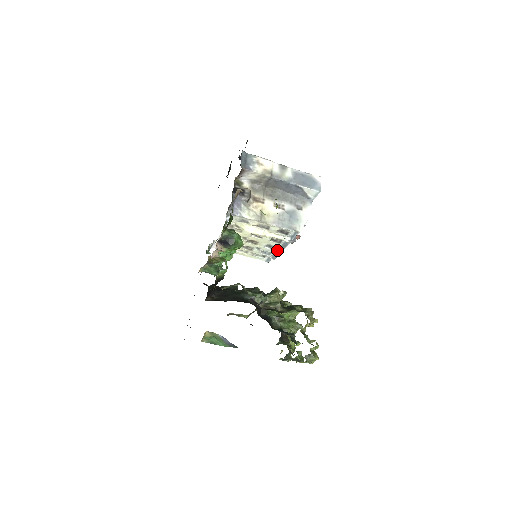
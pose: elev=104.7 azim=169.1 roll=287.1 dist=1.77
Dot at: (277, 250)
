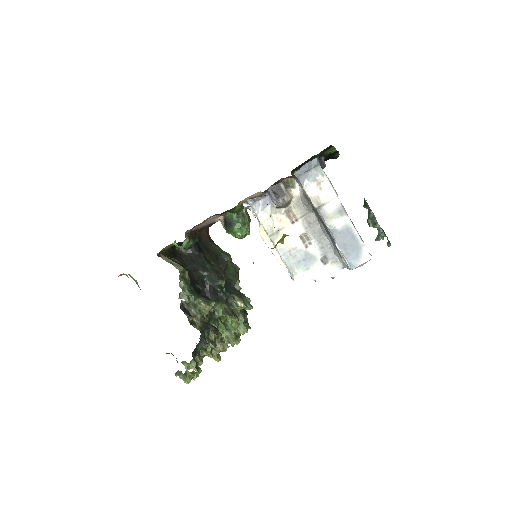
Dot at: occluded
